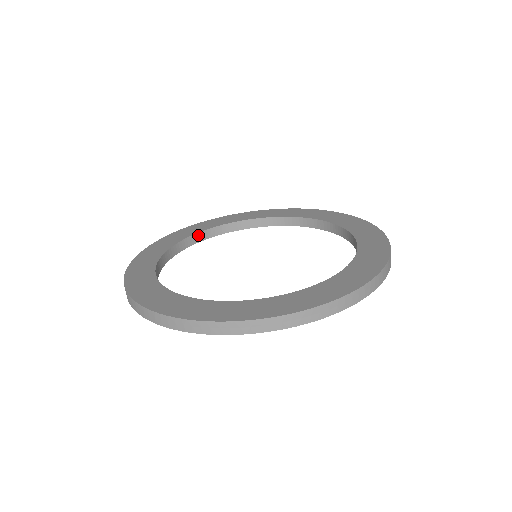
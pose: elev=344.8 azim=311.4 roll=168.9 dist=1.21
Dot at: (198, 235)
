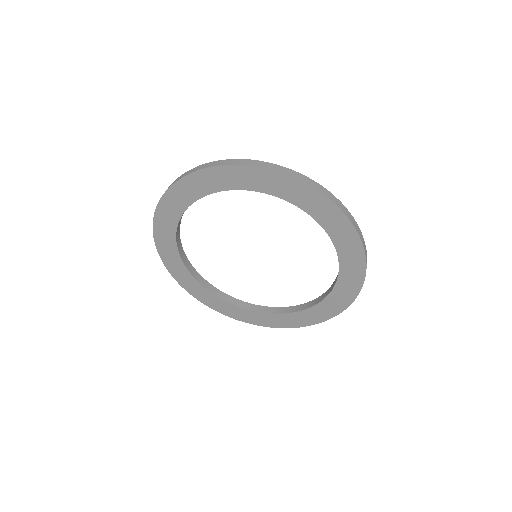
Dot at: (198, 275)
